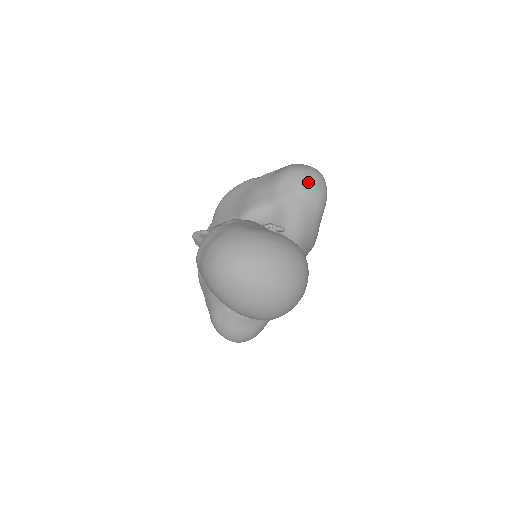
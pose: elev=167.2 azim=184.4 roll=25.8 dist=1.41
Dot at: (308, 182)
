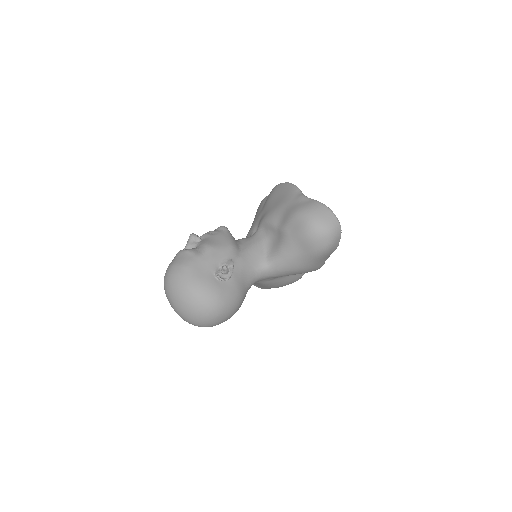
Dot at: (307, 235)
